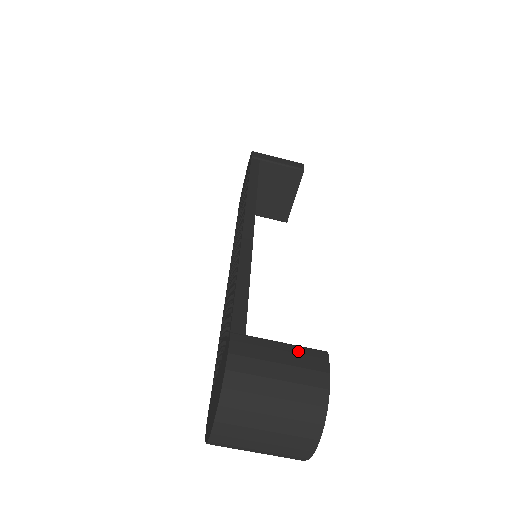
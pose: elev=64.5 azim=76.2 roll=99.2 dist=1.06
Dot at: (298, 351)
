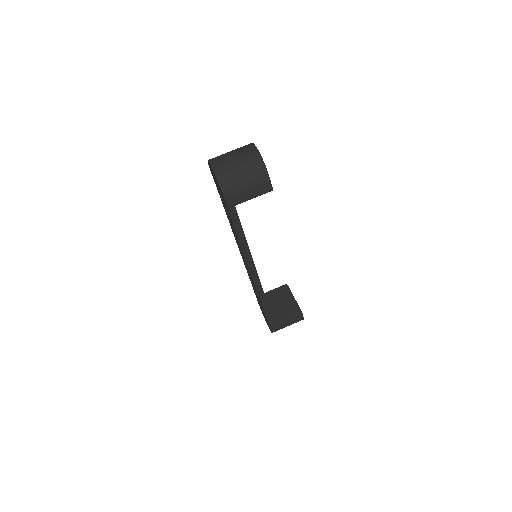
Dot at: occluded
